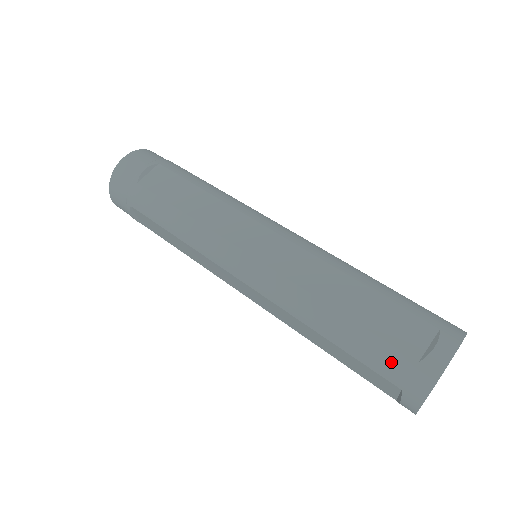
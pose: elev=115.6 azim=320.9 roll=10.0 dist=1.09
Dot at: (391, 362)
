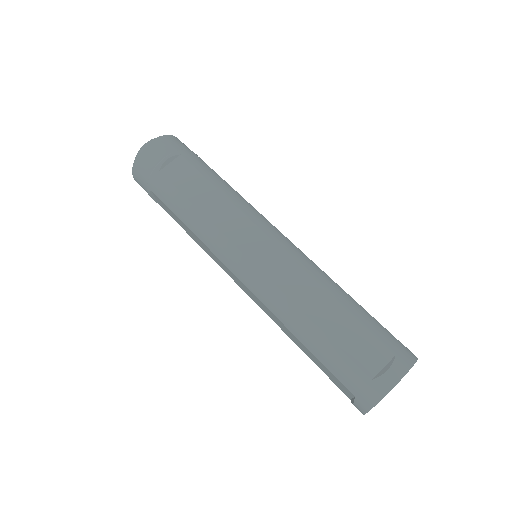
Dot at: (351, 375)
